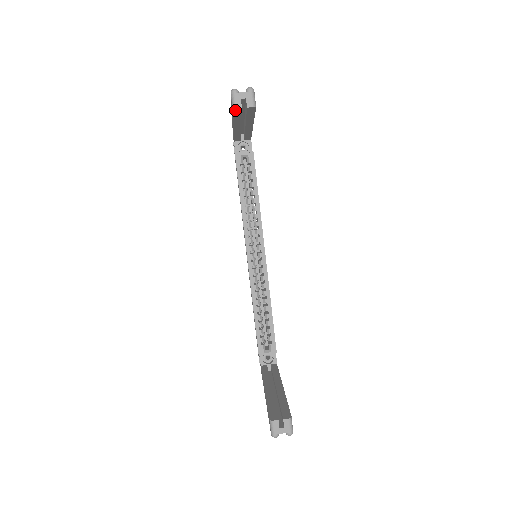
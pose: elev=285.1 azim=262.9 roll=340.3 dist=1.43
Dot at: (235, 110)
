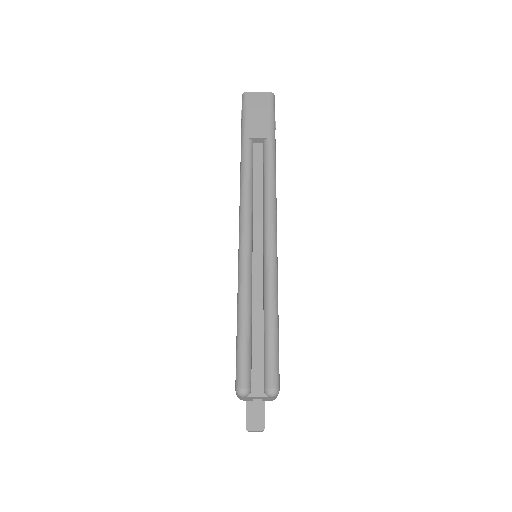
Dot at: occluded
